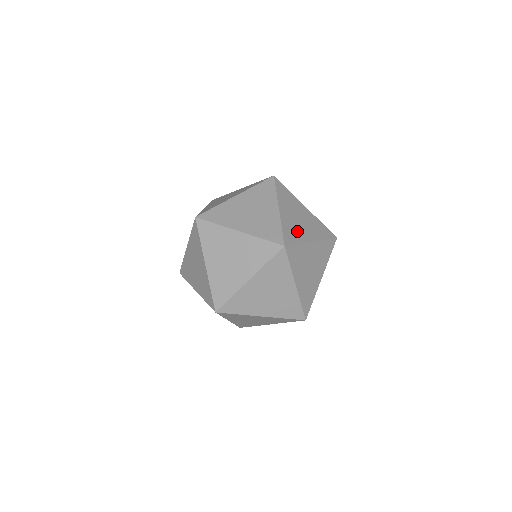
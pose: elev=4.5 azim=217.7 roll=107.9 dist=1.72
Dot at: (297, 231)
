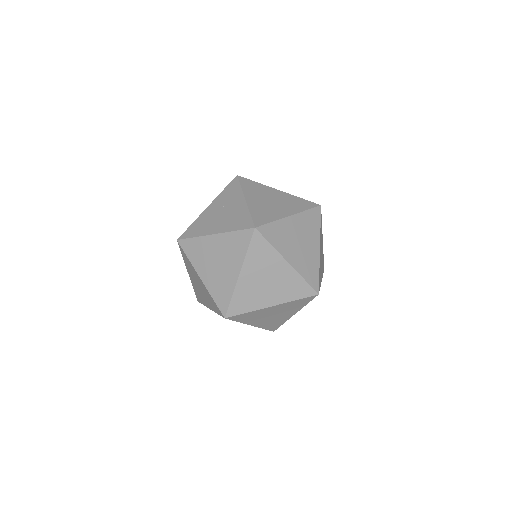
Dot at: (253, 298)
